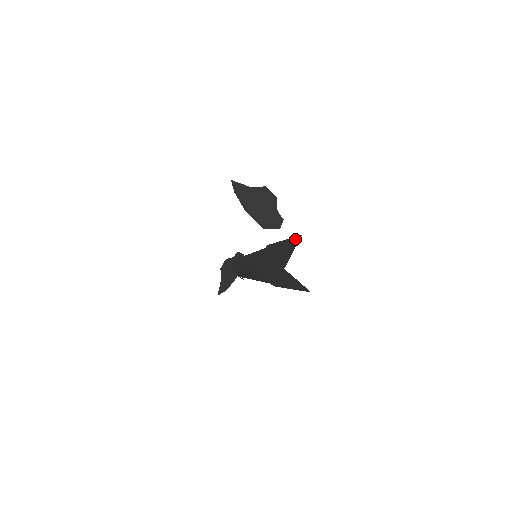
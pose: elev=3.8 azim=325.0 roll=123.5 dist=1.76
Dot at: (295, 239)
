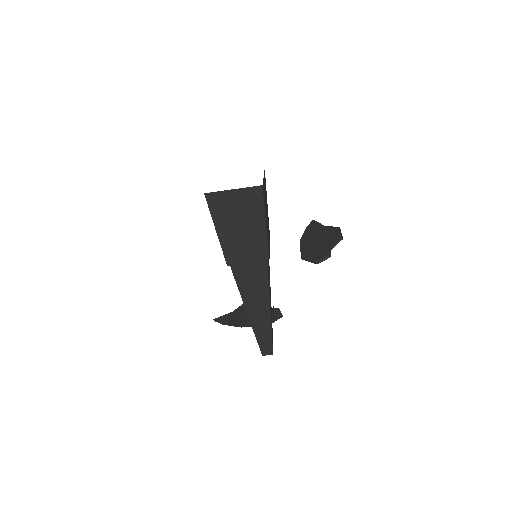
Dot at: occluded
